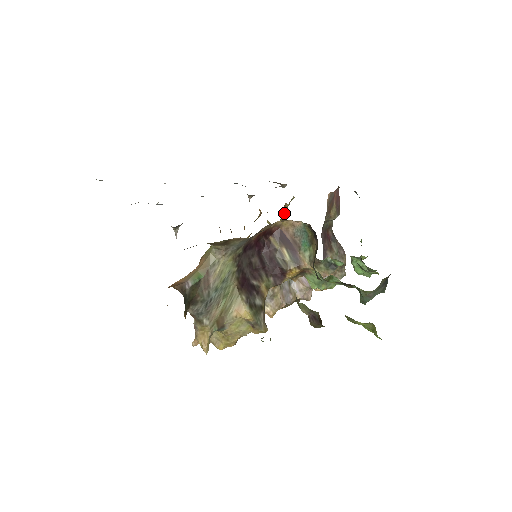
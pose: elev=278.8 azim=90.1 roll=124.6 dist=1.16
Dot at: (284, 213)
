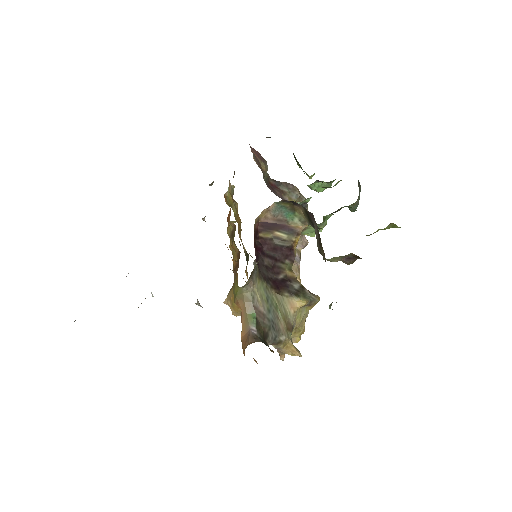
Dot at: (231, 203)
